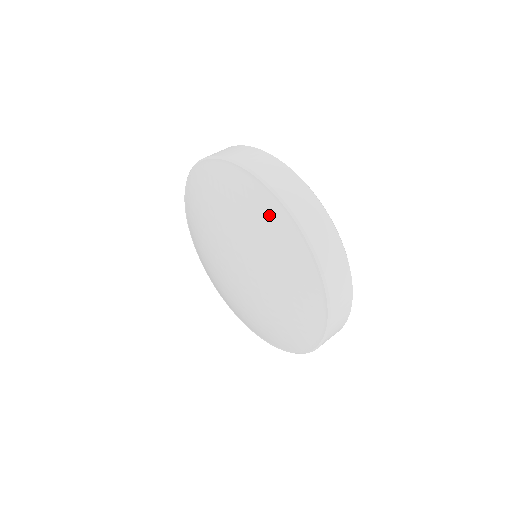
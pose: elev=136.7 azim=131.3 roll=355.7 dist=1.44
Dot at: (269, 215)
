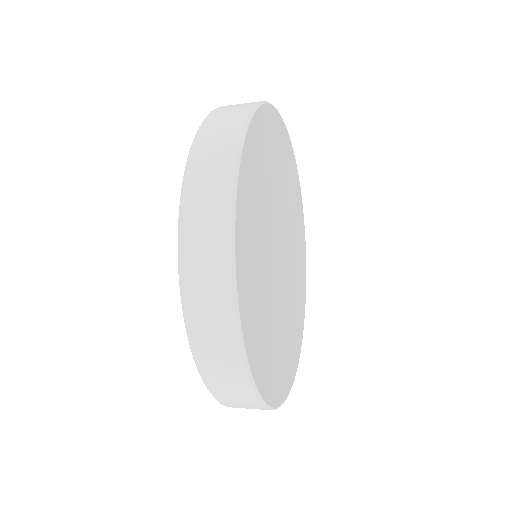
Dot at: occluded
